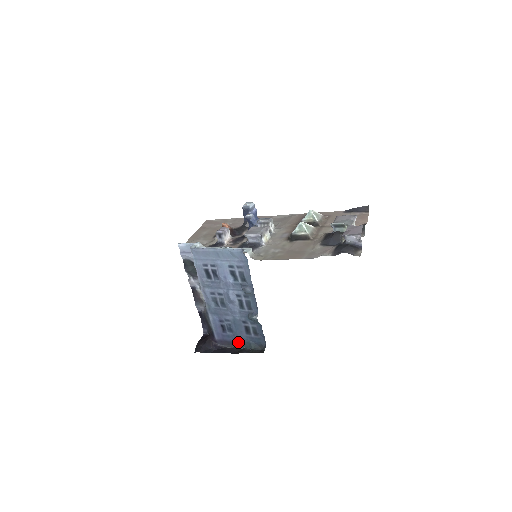
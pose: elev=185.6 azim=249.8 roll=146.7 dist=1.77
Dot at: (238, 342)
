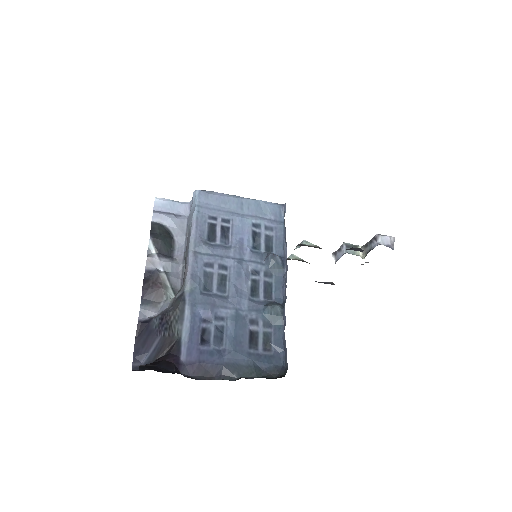
Dot at: (228, 366)
